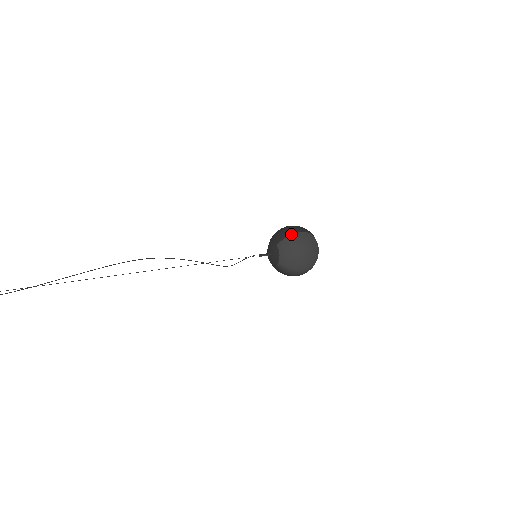
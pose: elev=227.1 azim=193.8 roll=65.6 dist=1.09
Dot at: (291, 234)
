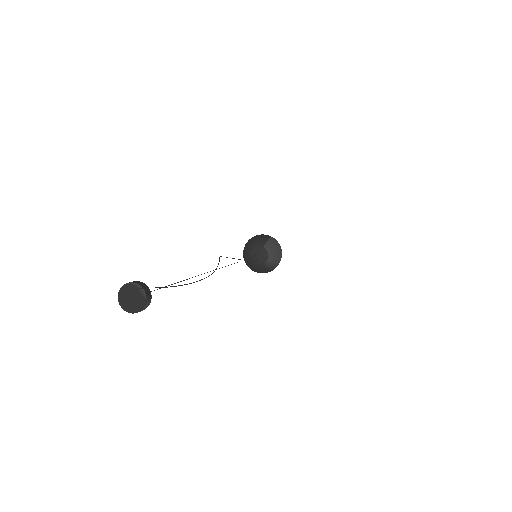
Dot at: (269, 238)
